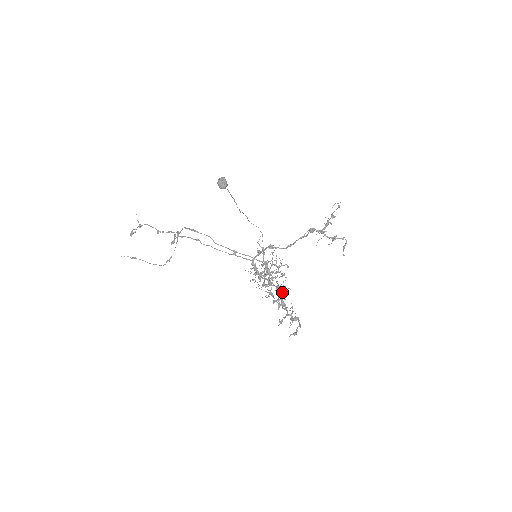
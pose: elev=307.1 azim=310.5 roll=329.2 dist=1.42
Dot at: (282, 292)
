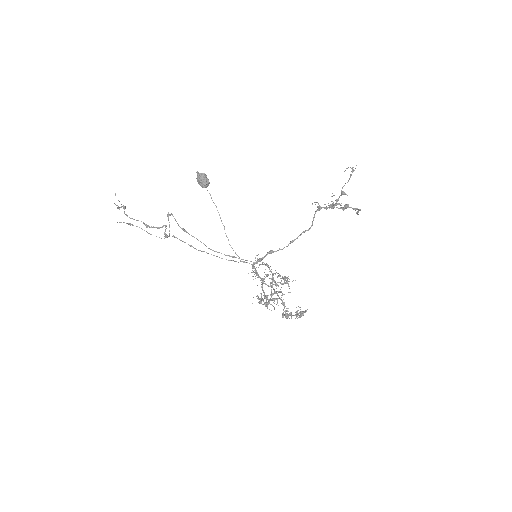
Dot at: occluded
